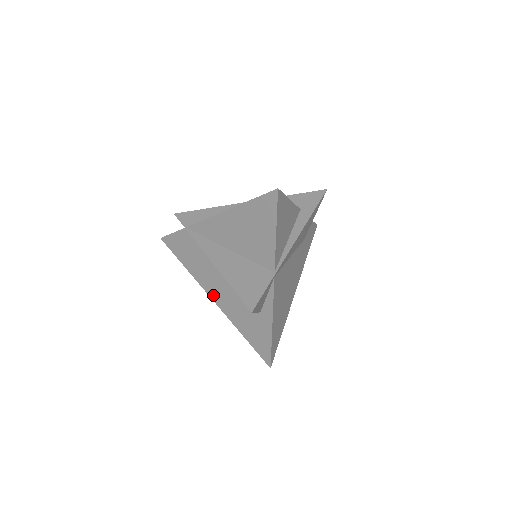
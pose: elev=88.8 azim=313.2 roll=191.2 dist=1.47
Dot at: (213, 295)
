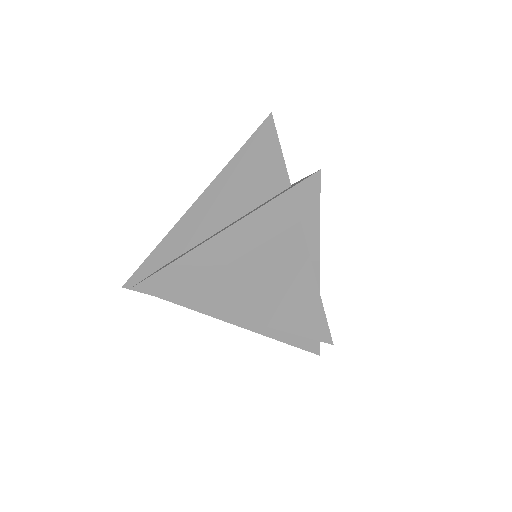
Dot at: occluded
